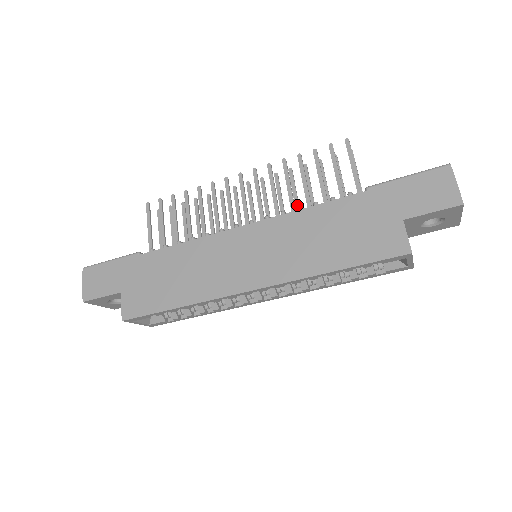
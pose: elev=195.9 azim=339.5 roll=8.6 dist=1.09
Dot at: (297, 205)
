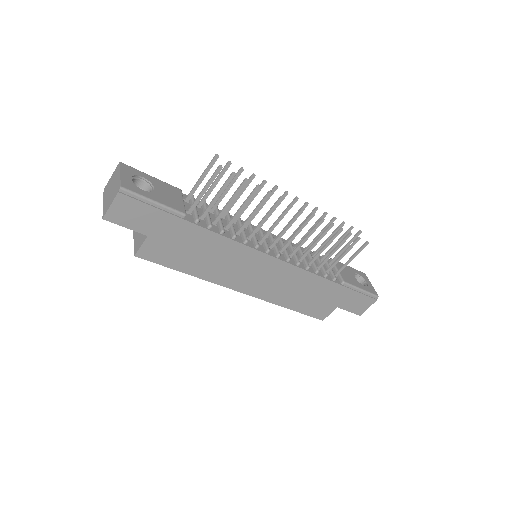
Dot at: occluded
